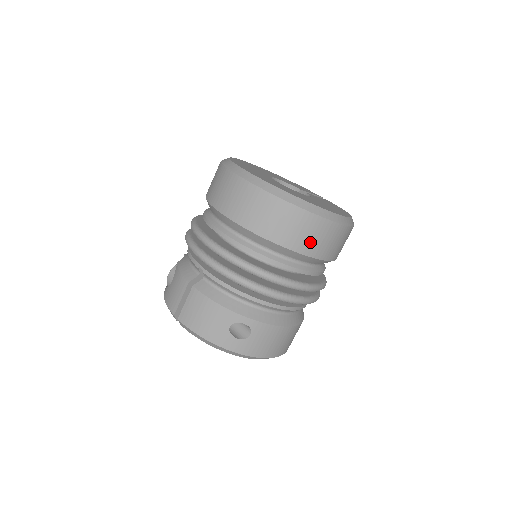
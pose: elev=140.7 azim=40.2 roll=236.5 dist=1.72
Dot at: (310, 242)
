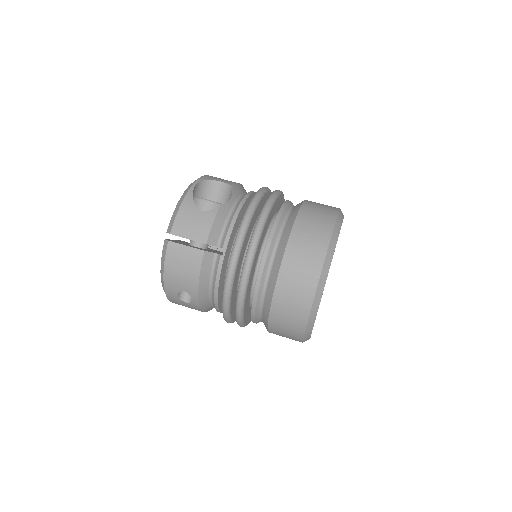
Dot at: (280, 334)
